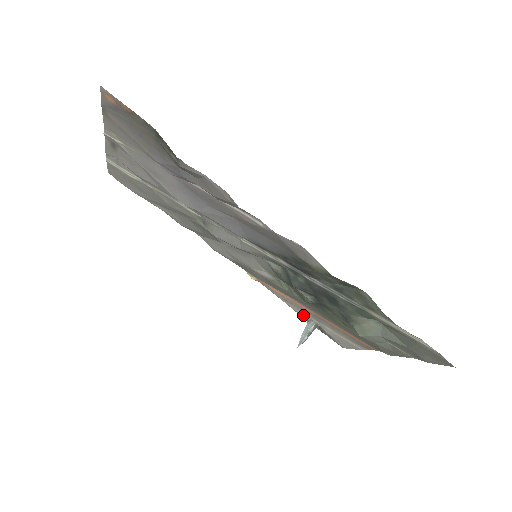
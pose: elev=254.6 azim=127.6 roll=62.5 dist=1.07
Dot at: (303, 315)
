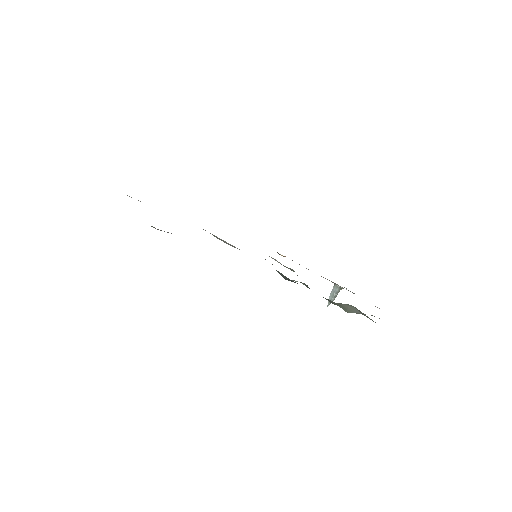
Dot at: occluded
